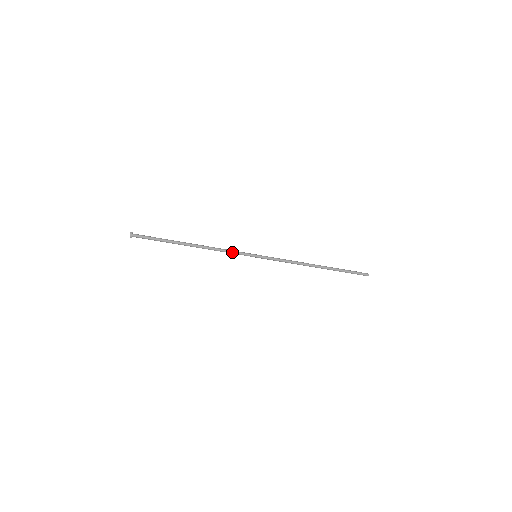
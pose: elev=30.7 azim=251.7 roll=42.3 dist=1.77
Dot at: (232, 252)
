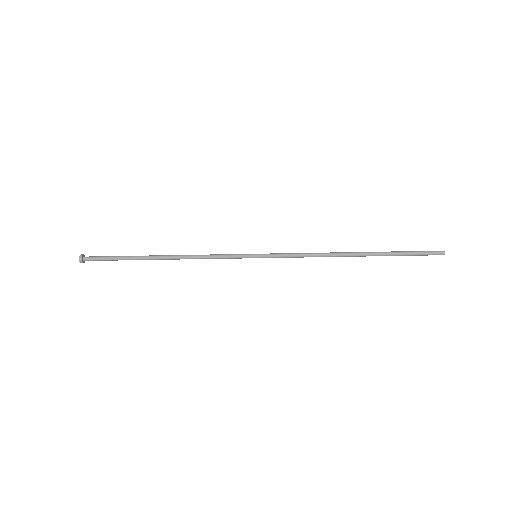
Dot at: (219, 257)
